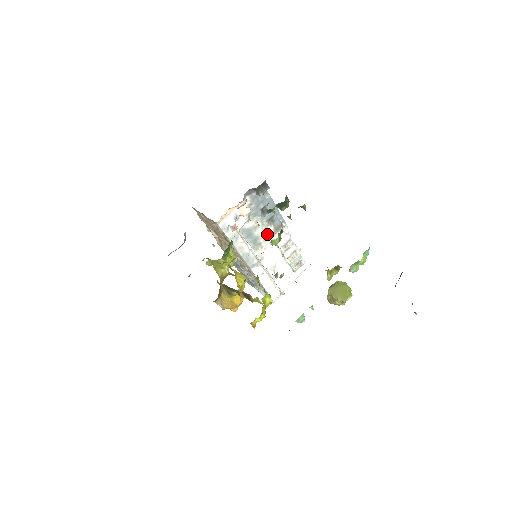
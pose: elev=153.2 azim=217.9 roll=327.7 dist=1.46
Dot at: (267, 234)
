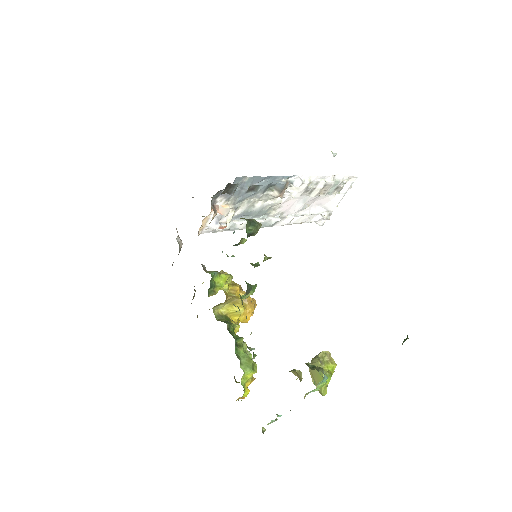
Dot at: (273, 198)
